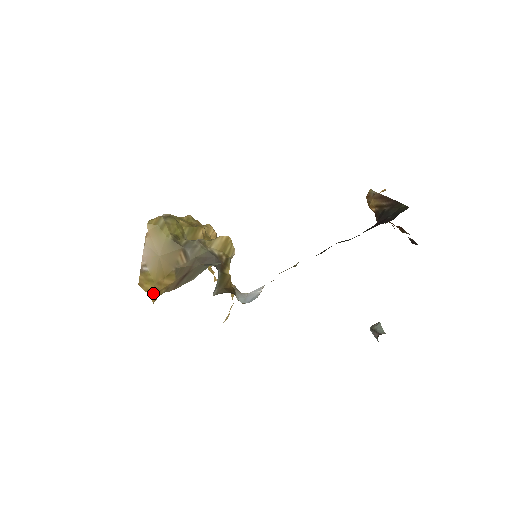
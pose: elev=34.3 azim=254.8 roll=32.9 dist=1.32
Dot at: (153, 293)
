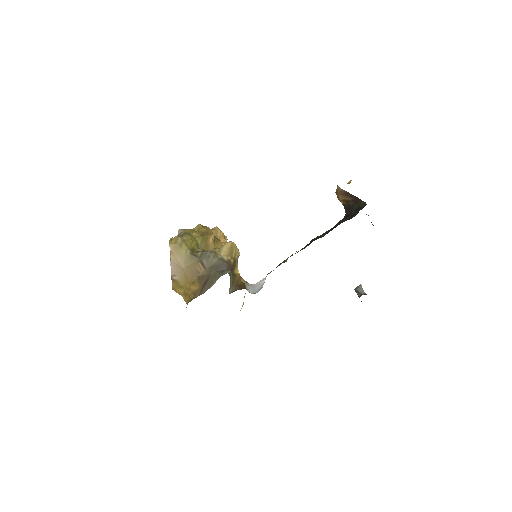
Dot at: (185, 296)
